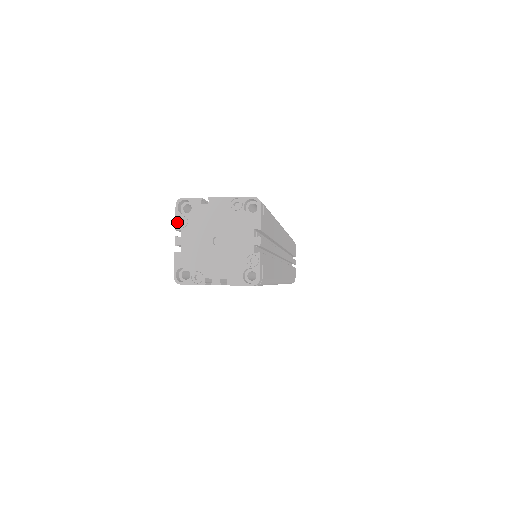
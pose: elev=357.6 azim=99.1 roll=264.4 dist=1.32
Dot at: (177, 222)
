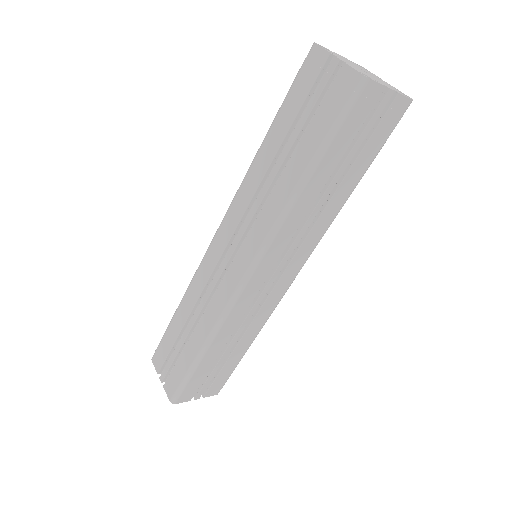
Dot at: (327, 50)
